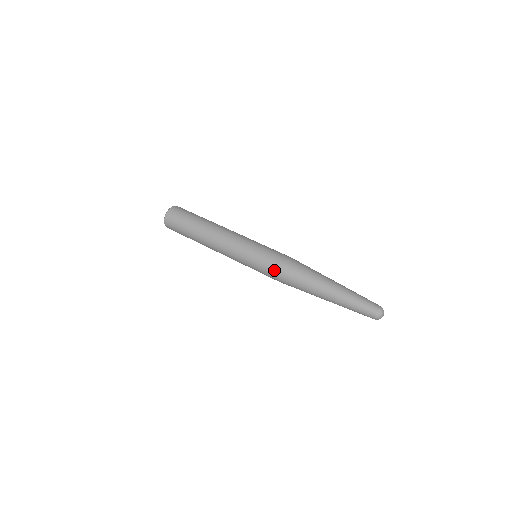
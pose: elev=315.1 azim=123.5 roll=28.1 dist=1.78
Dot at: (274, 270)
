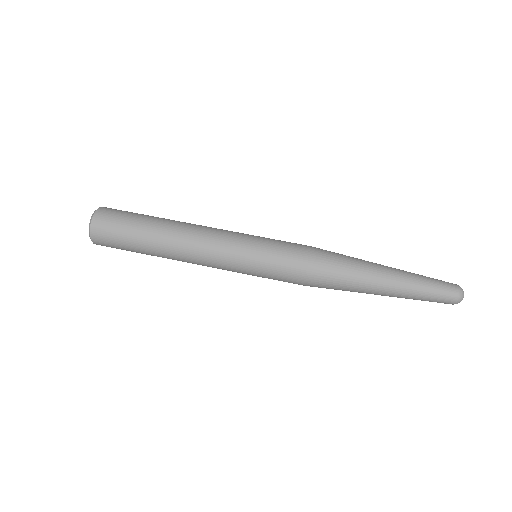
Dot at: (296, 272)
